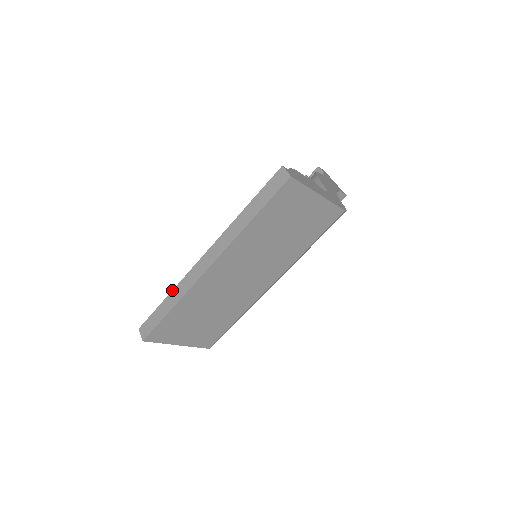
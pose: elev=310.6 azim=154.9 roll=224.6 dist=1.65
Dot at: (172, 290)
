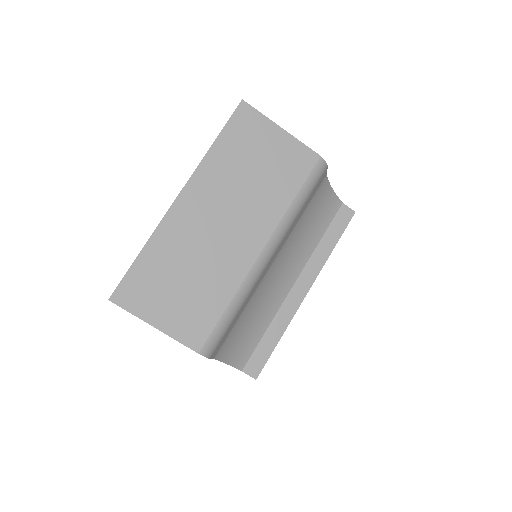
Dot at: occluded
